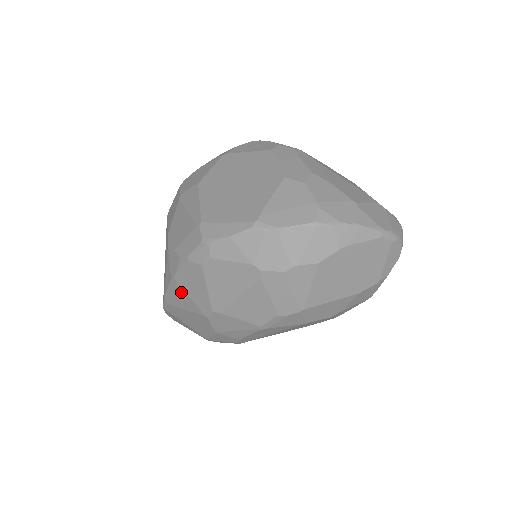
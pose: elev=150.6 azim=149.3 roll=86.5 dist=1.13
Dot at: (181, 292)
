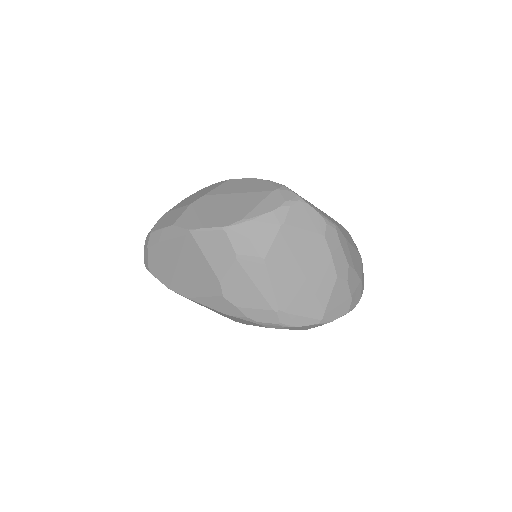
Dot at: (222, 314)
